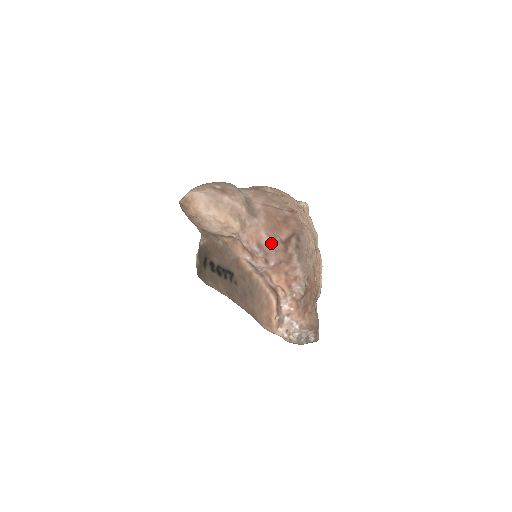
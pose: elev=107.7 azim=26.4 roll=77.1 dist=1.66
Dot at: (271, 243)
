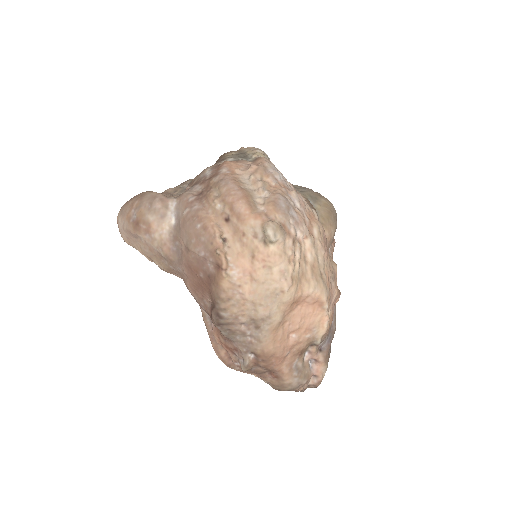
Dot at: (199, 303)
